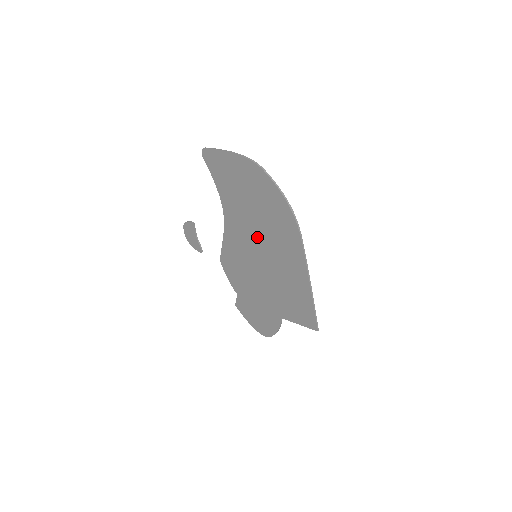
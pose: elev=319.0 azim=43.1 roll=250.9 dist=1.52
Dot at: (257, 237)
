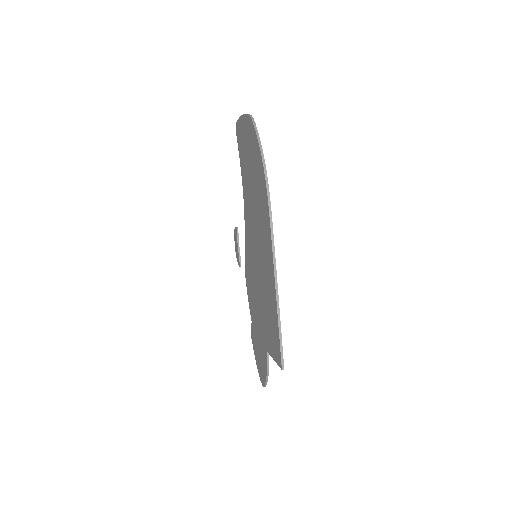
Dot at: (254, 225)
